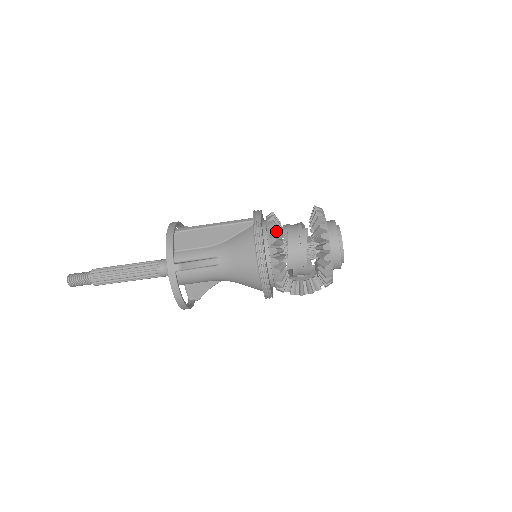
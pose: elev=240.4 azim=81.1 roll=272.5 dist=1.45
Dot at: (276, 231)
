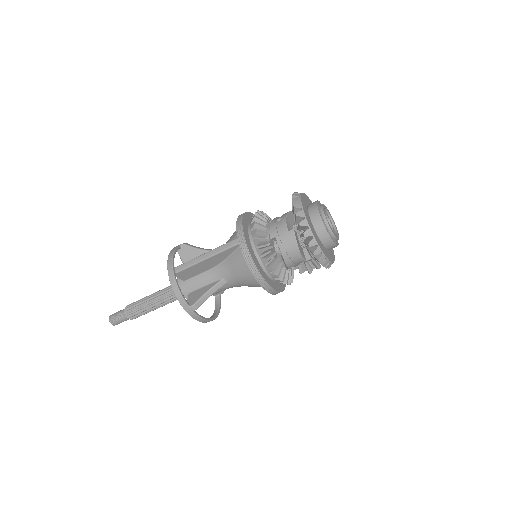
Dot at: (265, 250)
